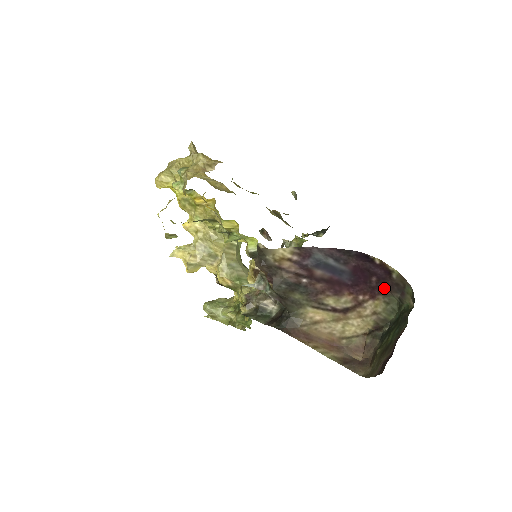
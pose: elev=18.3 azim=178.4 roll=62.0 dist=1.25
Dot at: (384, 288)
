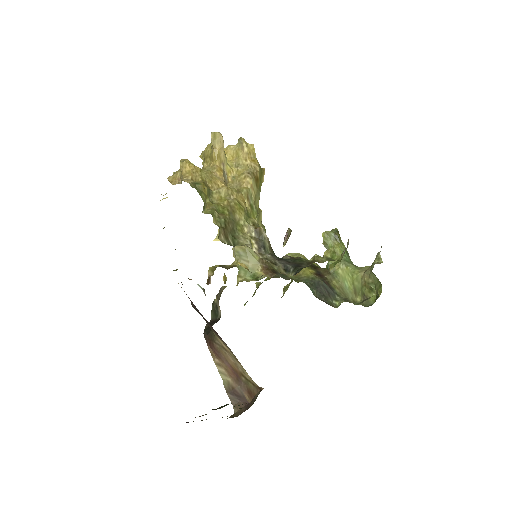
Dot at: occluded
